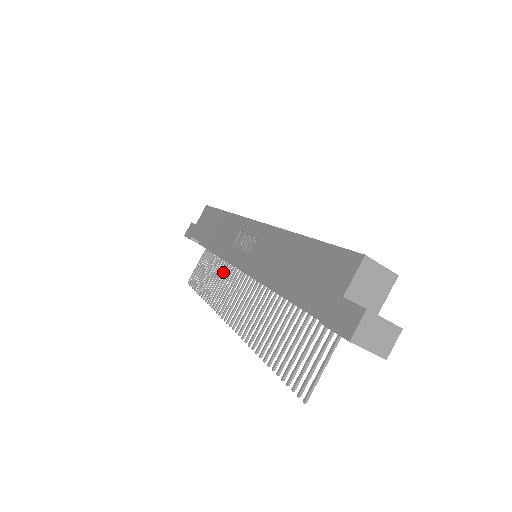
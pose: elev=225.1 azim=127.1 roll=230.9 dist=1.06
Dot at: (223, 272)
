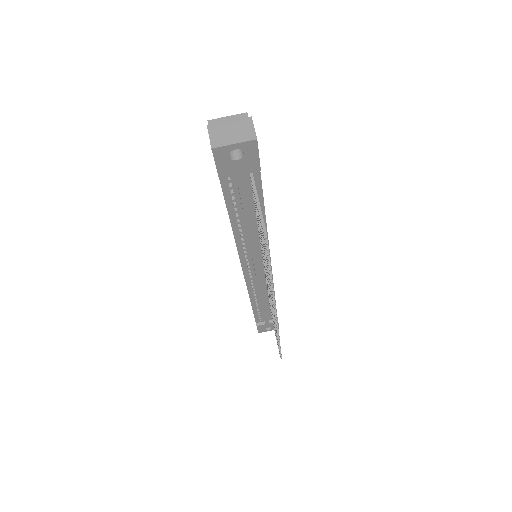
Dot at: occluded
